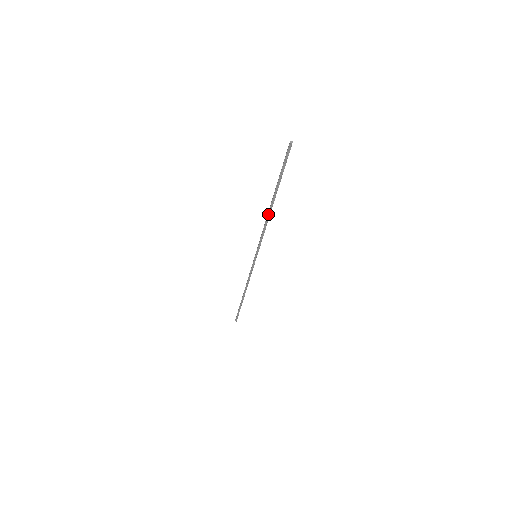
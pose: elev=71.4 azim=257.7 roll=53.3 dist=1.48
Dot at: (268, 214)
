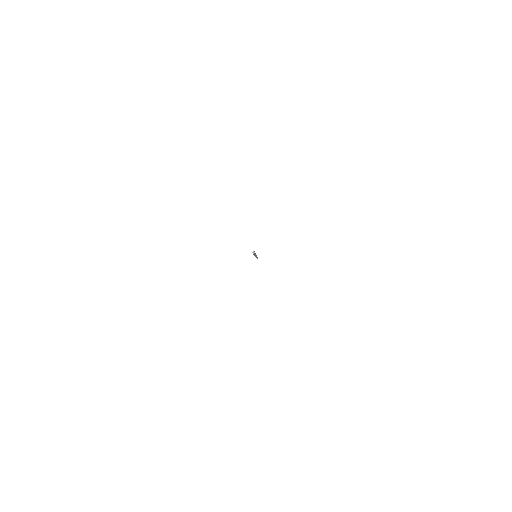
Dot at: occluded
